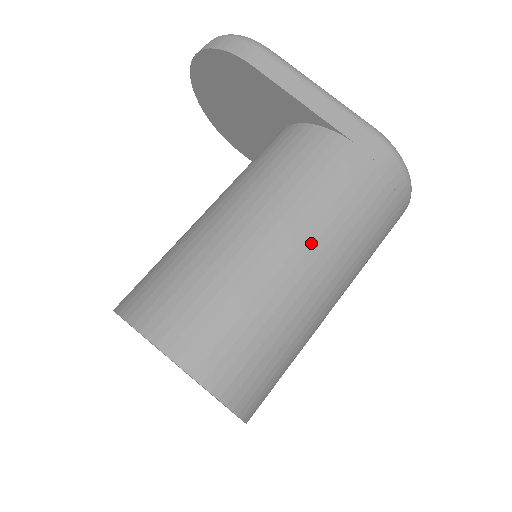
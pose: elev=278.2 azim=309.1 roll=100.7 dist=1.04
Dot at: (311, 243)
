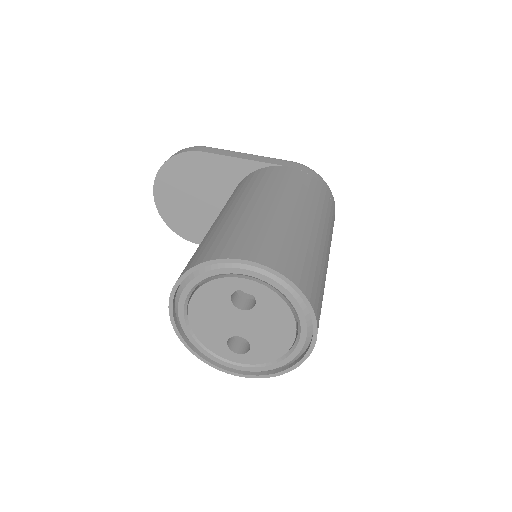
Dot at: (294, 203)
